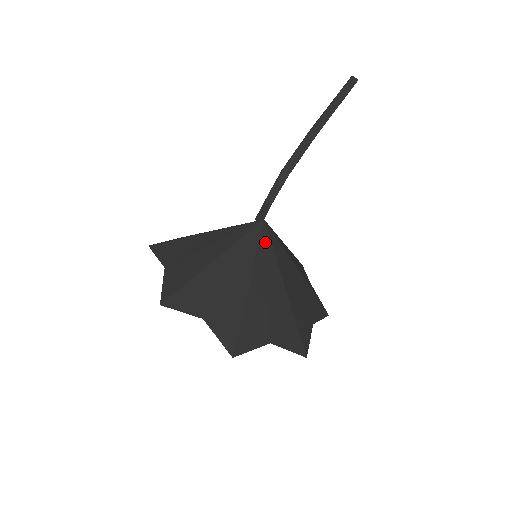
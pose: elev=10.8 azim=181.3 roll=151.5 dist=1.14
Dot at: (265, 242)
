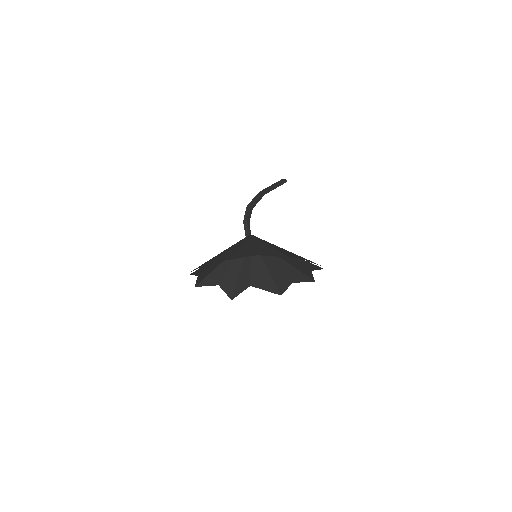
Dot at: (251, 238)
